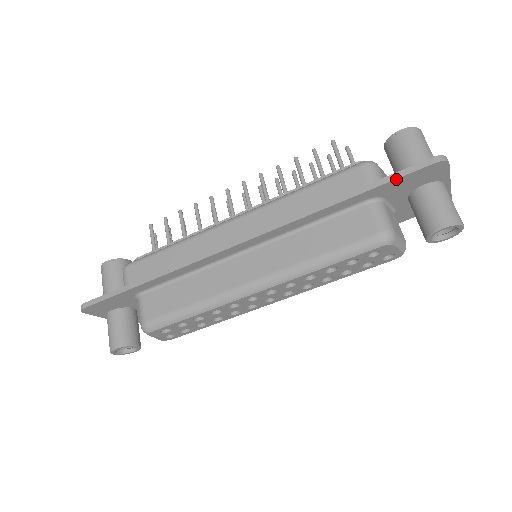
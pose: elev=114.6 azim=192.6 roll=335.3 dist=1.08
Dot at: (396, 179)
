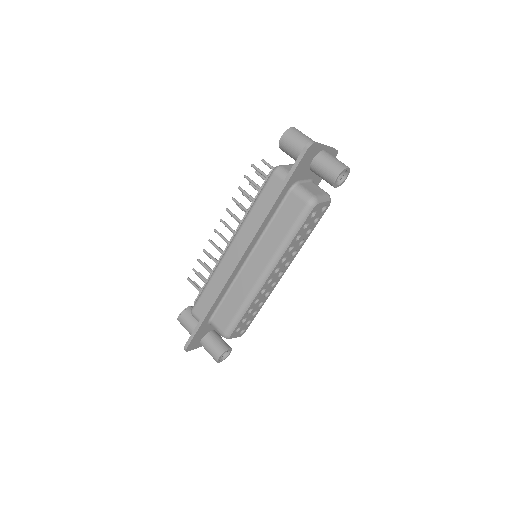
Dot at: (294, 171)
